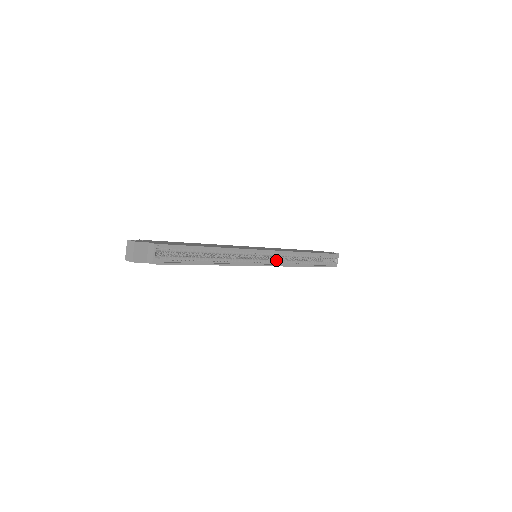
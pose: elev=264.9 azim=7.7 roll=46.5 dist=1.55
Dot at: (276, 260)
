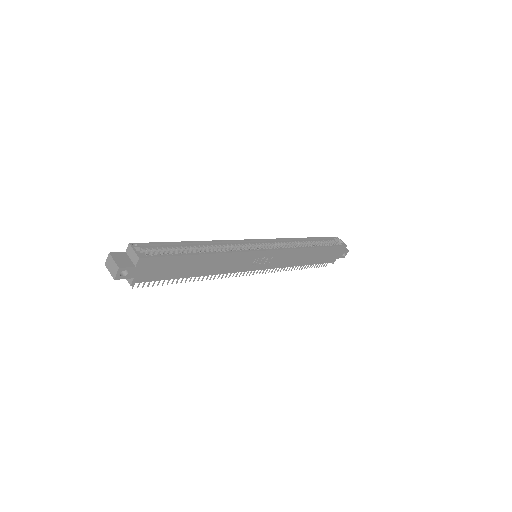
Dot at: (276, 247)
